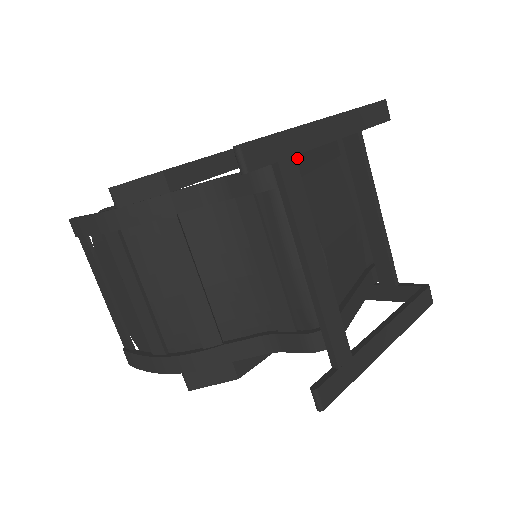
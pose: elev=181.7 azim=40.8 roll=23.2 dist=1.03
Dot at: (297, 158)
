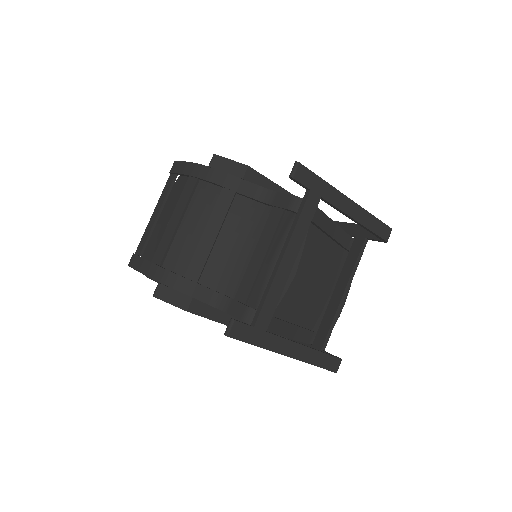
Dot at: (321, 213)
